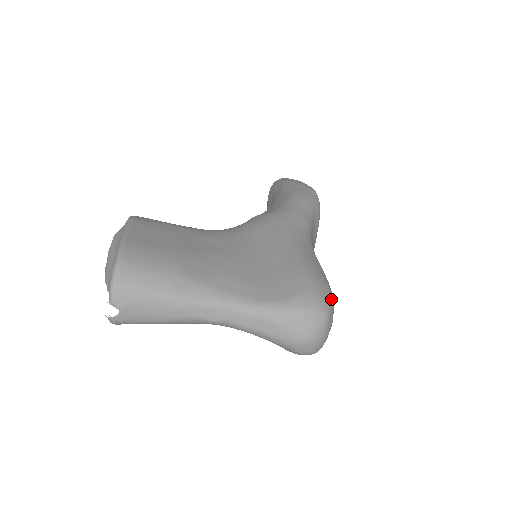
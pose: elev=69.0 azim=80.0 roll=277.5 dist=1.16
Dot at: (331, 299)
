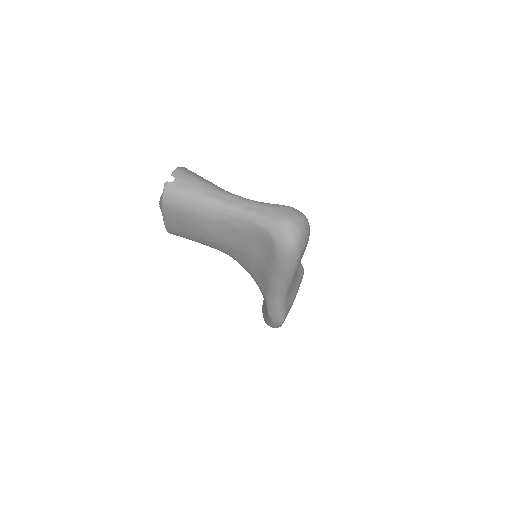
Dot at: occluded
